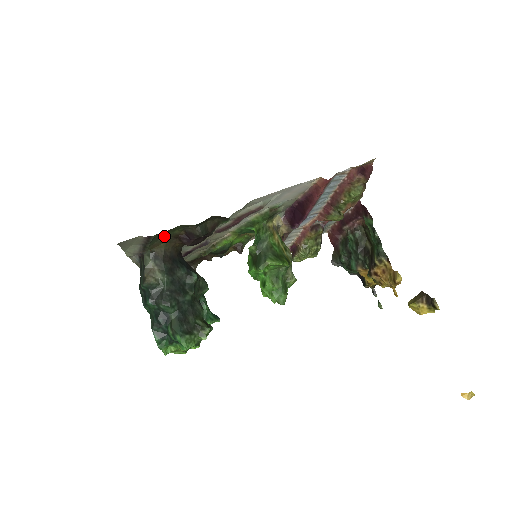
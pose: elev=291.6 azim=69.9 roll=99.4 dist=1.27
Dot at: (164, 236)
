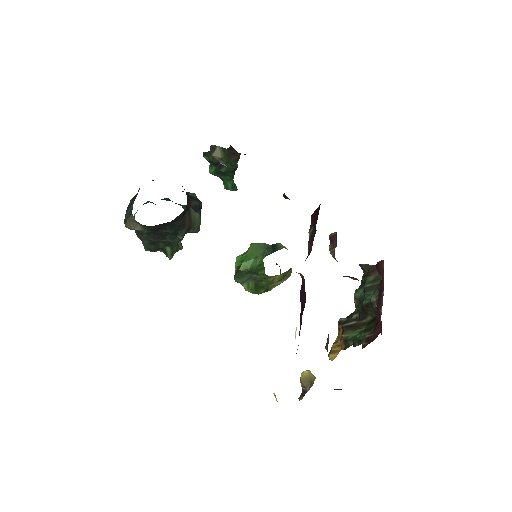
Dot at: occluded
